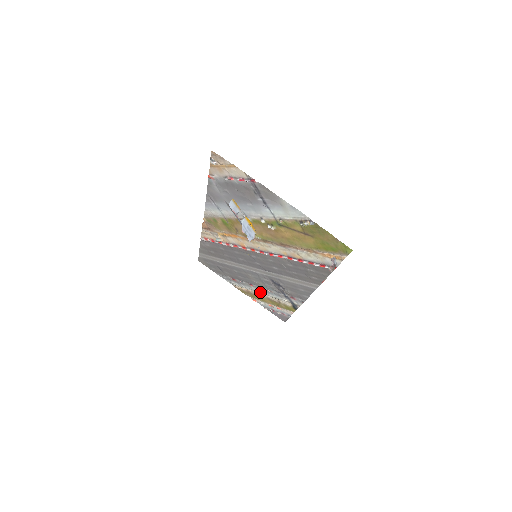
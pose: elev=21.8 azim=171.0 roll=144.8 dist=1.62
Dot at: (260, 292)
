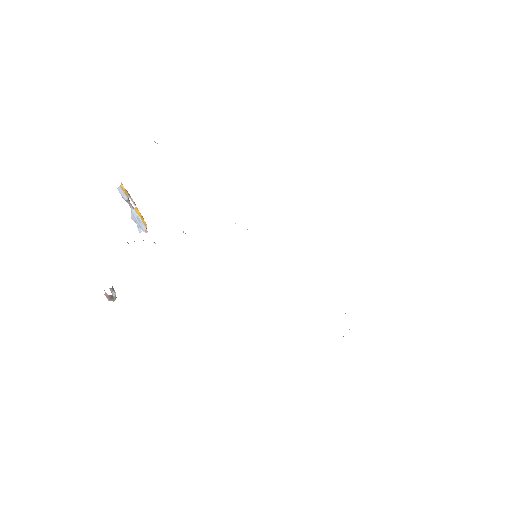
Dot at: occluded
